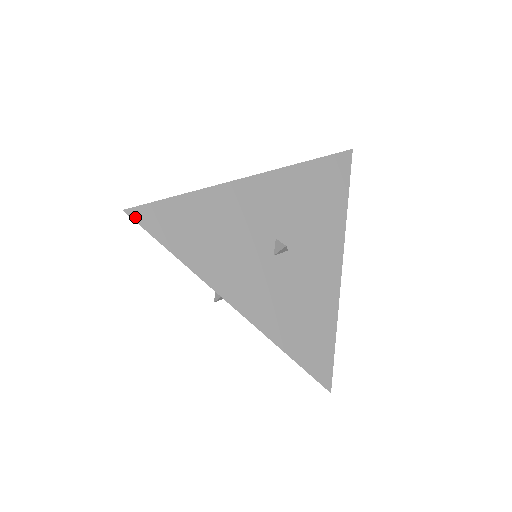
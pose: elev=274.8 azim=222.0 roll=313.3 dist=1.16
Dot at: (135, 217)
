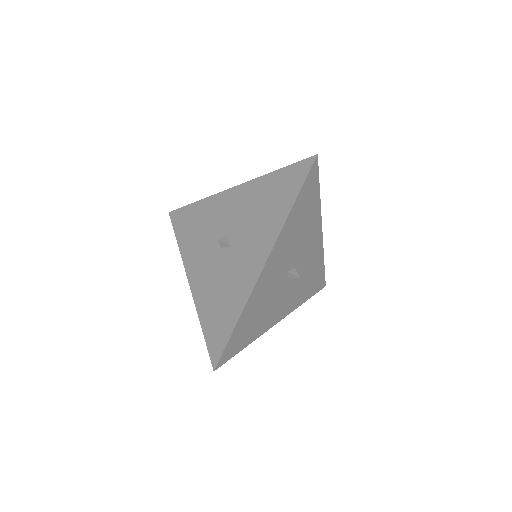
Dot at: (221, 365)
